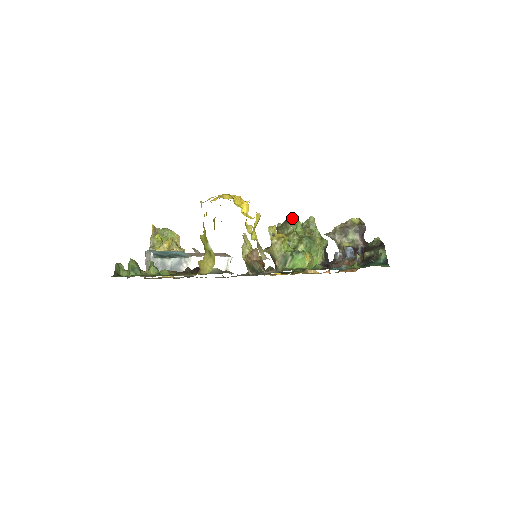
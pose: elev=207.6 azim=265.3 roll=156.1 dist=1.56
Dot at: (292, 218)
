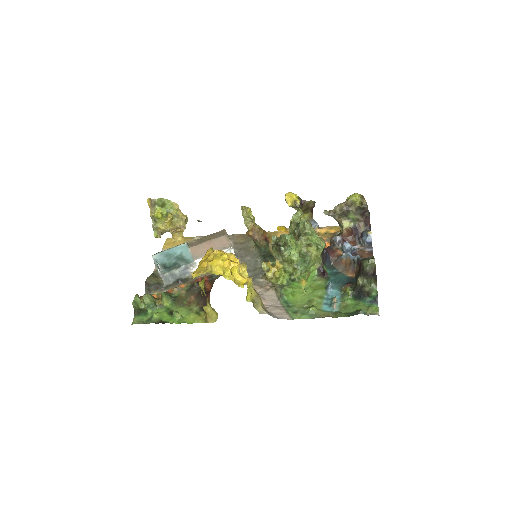
Dot at: (285, 244)
